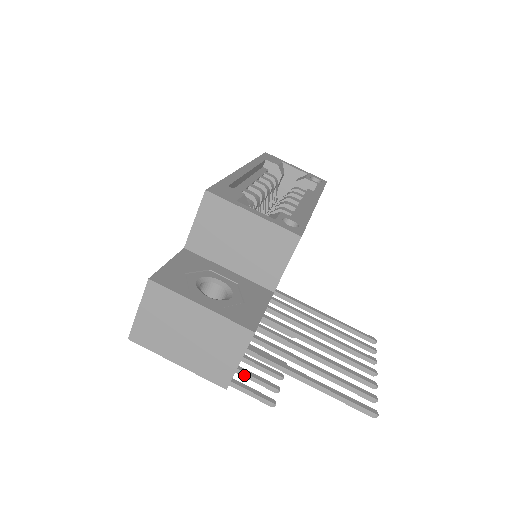
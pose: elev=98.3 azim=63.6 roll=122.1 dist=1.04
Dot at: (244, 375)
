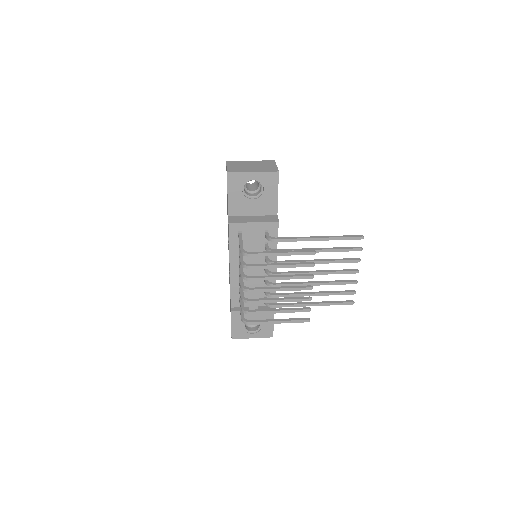
Dot at: (289, 264)
